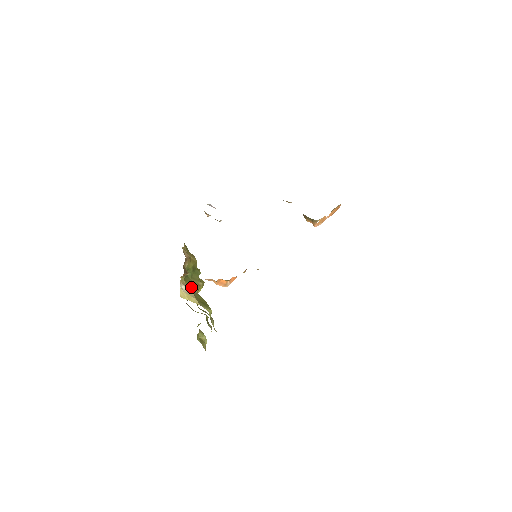
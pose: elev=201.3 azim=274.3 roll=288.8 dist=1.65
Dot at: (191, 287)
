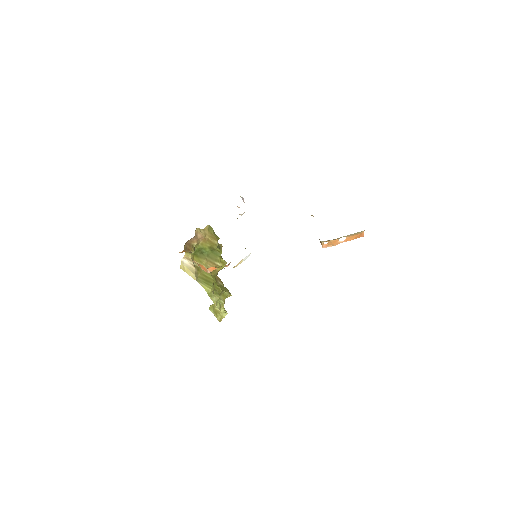
Dot at: (203, 264)
